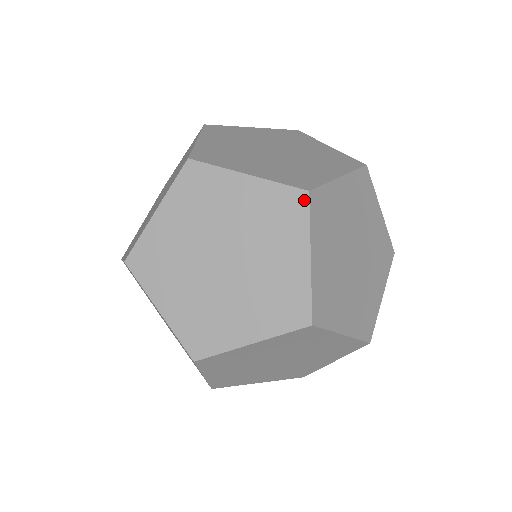
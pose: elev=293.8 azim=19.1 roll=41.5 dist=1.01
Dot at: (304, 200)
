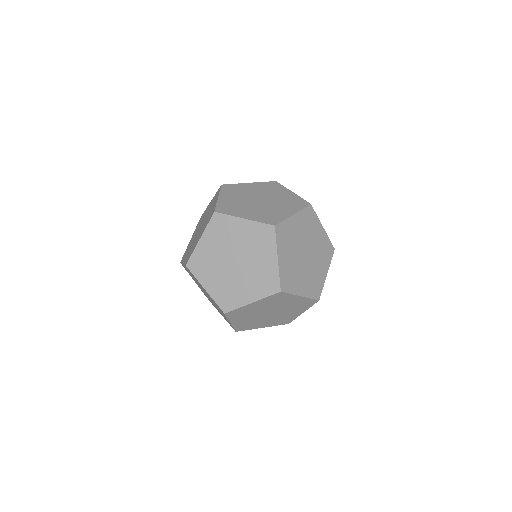
Dot at: occluded
